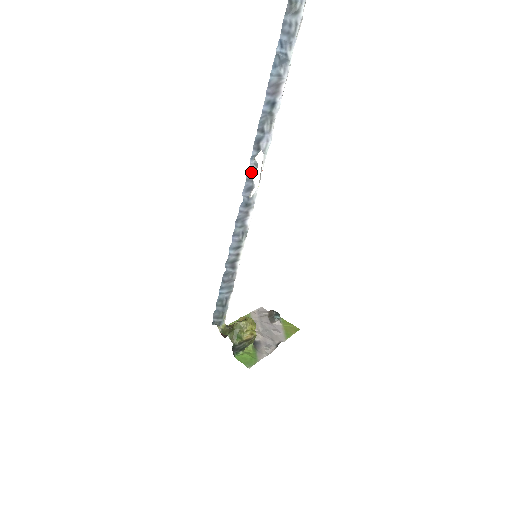
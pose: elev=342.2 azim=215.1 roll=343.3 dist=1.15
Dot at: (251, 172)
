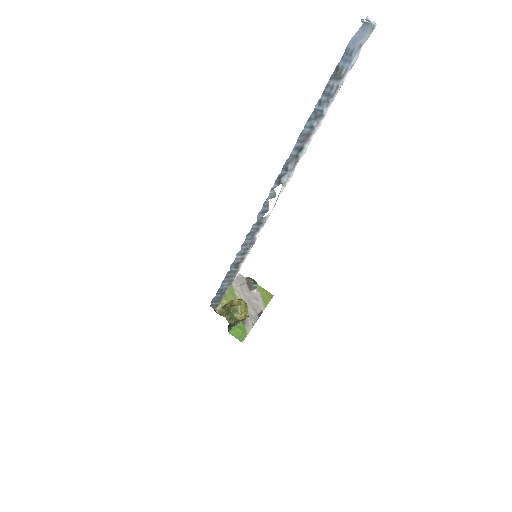
Dot at: (268, 199)
